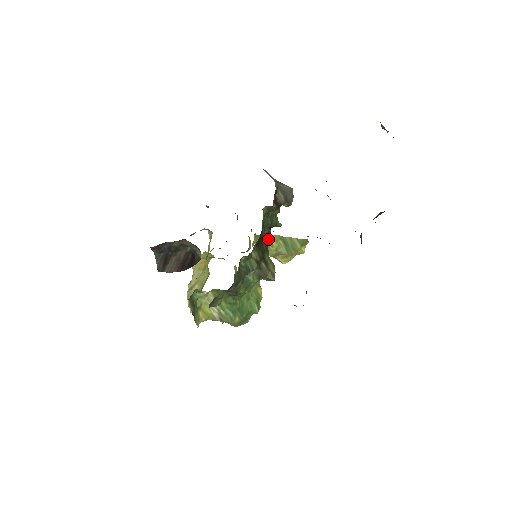
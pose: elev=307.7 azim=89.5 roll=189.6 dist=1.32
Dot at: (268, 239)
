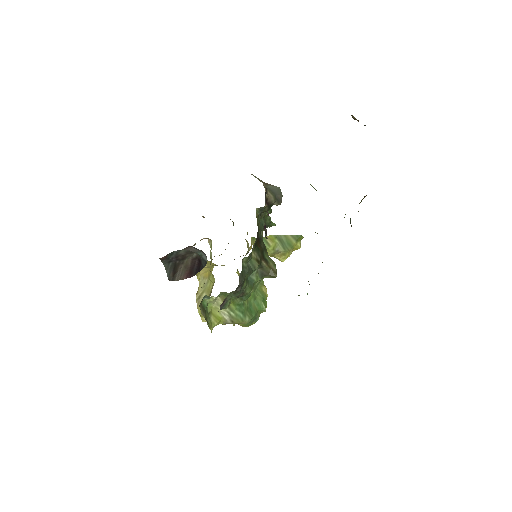
Dot at: (265, 237)
